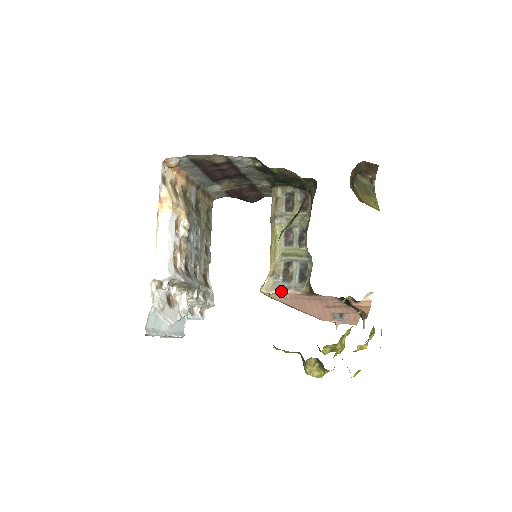
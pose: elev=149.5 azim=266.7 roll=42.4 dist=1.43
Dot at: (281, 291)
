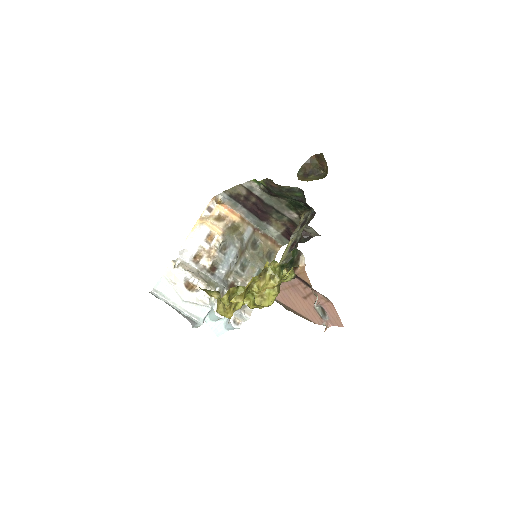
Dot at: occluded
